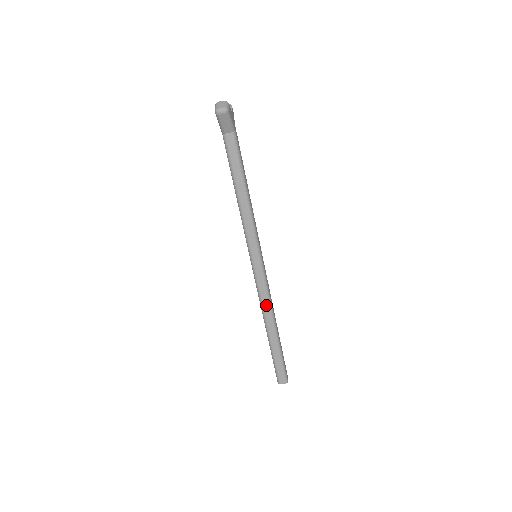
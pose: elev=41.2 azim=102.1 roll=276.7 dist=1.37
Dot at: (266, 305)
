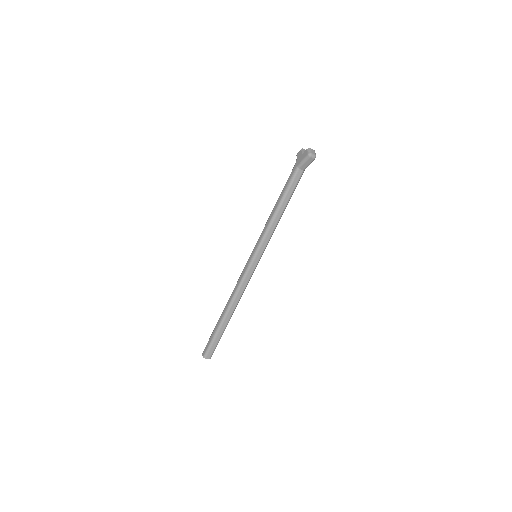
Dot at: (240, 294)
